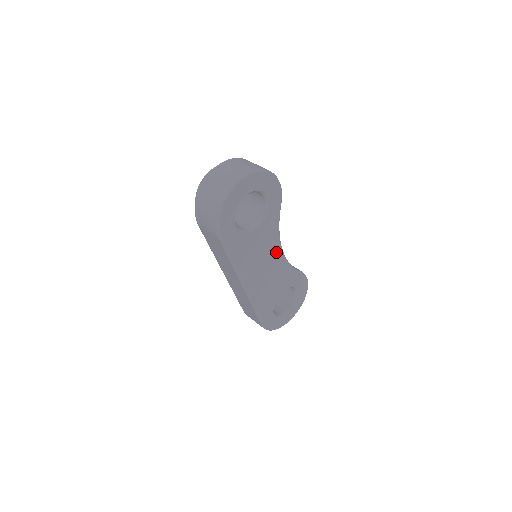
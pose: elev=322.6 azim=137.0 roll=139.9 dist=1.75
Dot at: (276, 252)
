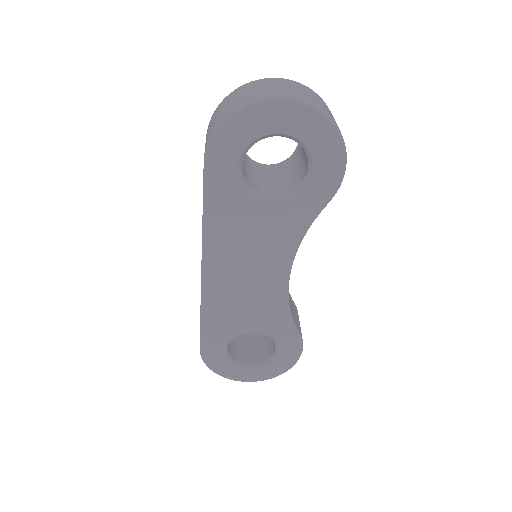
Dot at: (278, 267)
